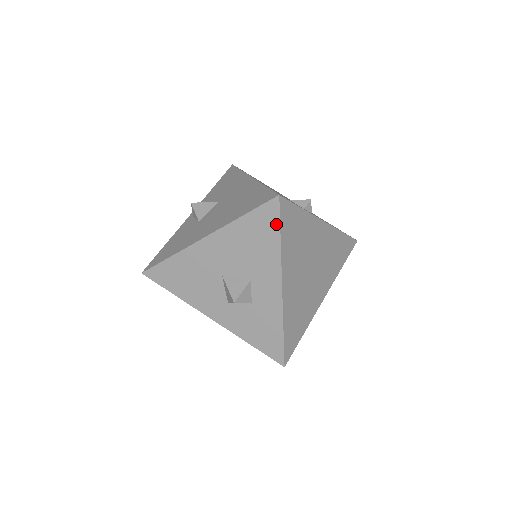
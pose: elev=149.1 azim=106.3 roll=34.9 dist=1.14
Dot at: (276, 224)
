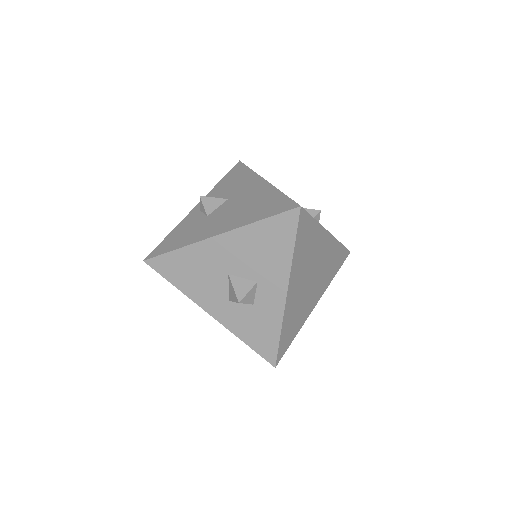
Dot at: (292, 233)
